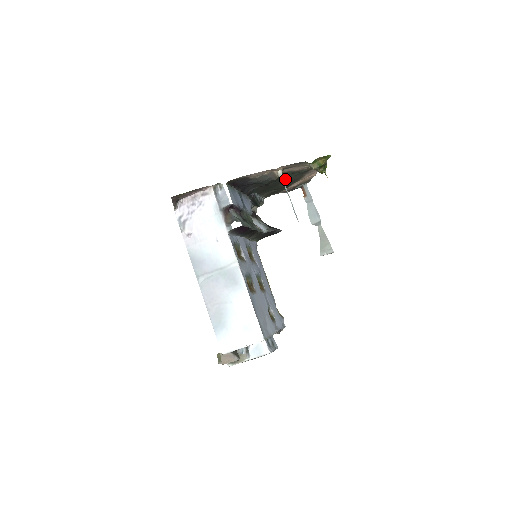
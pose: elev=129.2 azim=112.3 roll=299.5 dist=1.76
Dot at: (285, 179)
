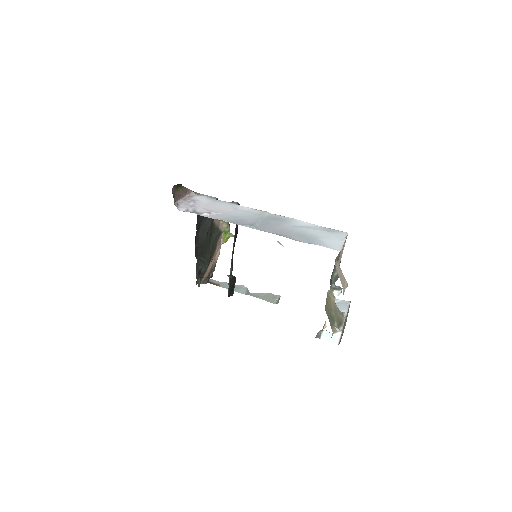
Dot at: (210, 243)
